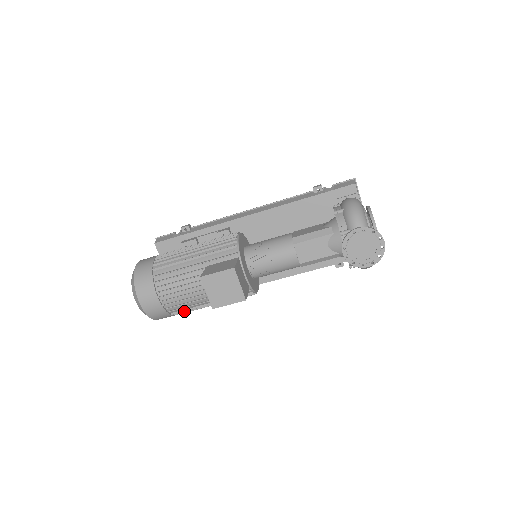
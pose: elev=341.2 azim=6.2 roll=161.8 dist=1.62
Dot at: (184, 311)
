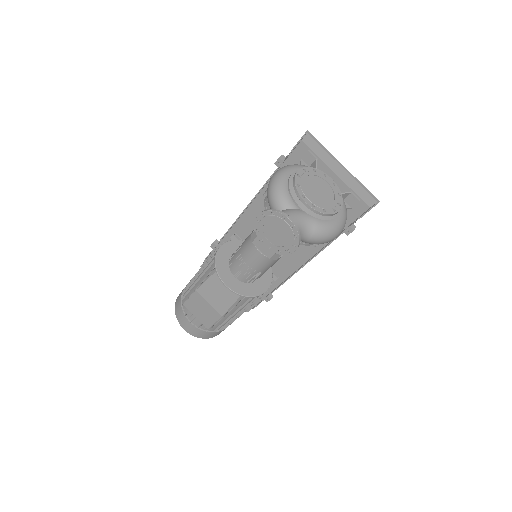
Dot at: occluded
